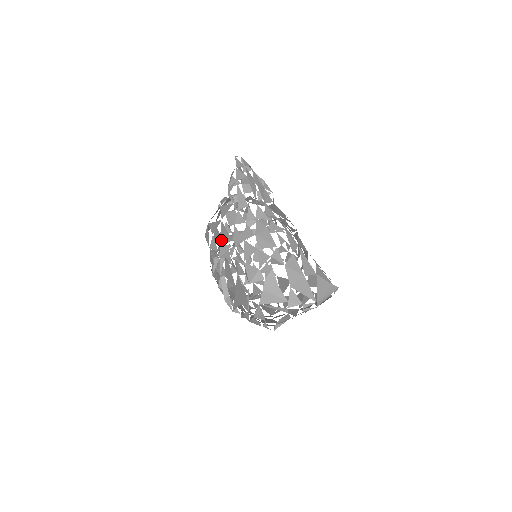
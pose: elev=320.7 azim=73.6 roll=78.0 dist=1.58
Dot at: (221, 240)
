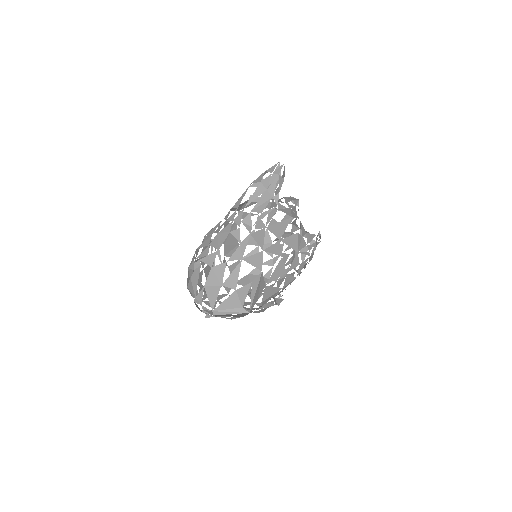
Dot at: occluded
